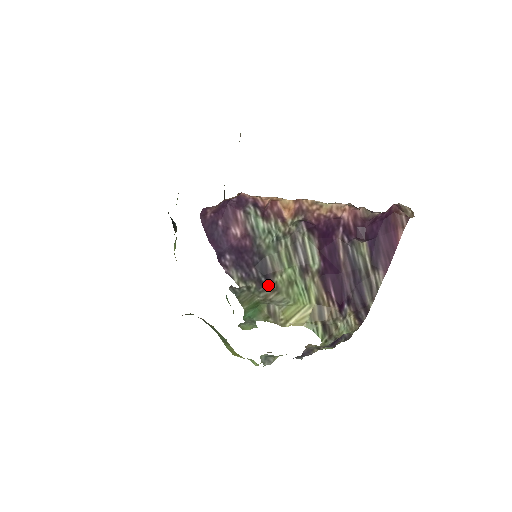
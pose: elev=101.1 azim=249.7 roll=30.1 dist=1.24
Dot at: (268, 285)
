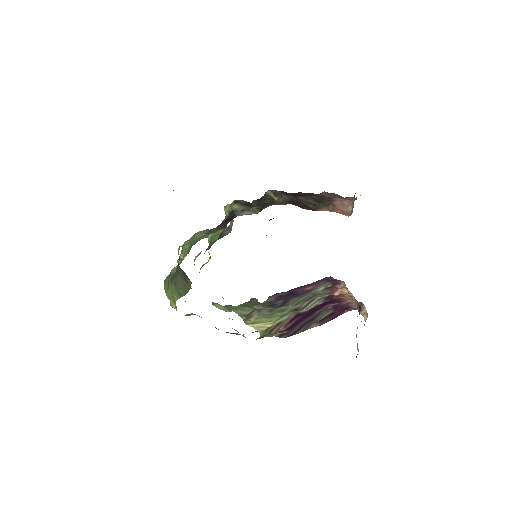
Dot at: (273, 307)
